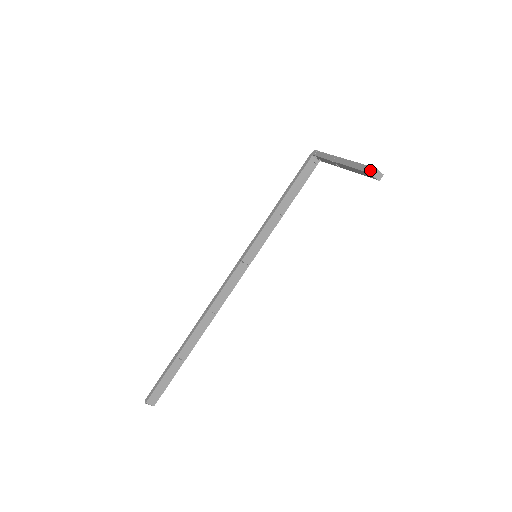
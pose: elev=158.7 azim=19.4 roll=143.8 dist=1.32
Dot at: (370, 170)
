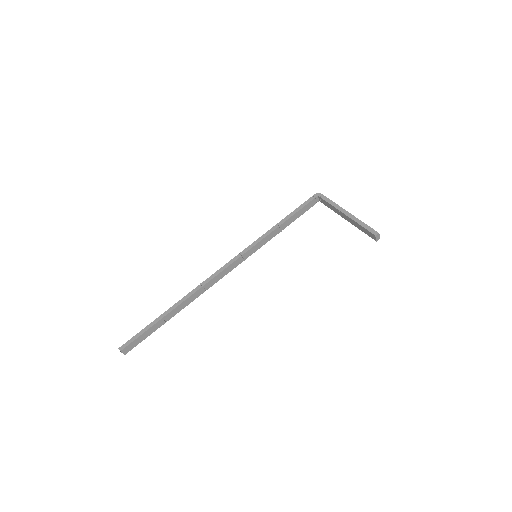
Dot at: (375, 233)
